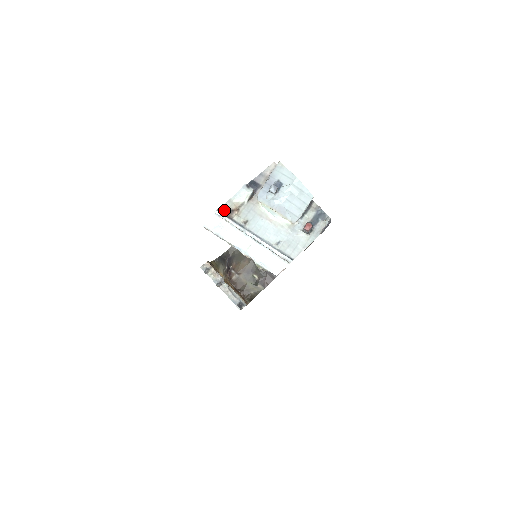
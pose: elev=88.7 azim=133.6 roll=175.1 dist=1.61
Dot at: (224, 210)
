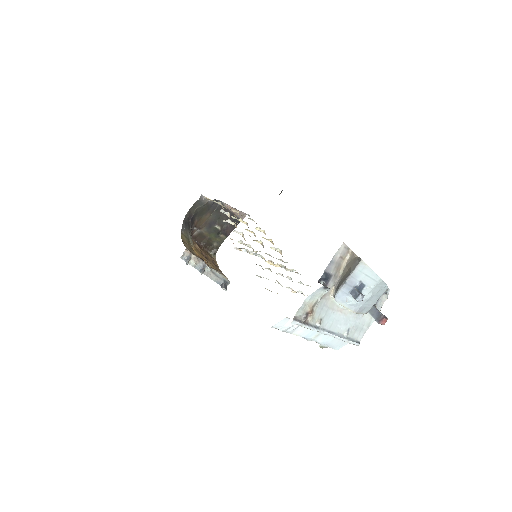
Dot at: (299, 316)
